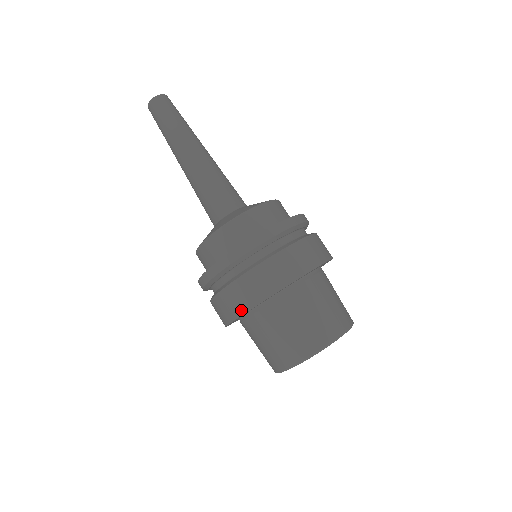
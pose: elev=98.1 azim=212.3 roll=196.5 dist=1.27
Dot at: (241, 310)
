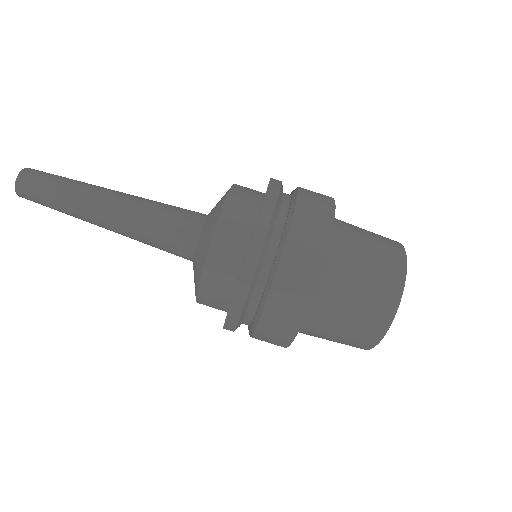
Dot at: (320, 256)
